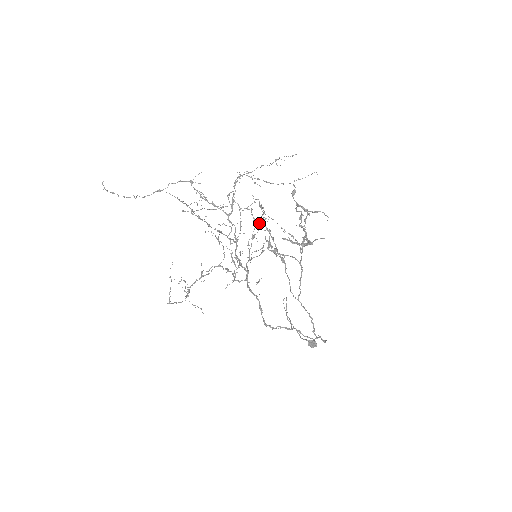
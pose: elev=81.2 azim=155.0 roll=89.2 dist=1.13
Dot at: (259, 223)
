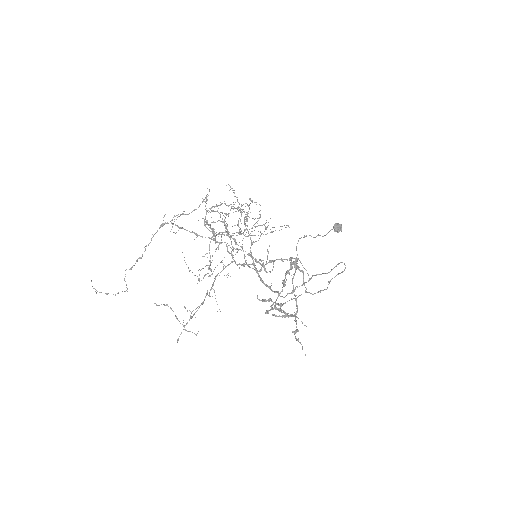
Dot at: (247, 205)
